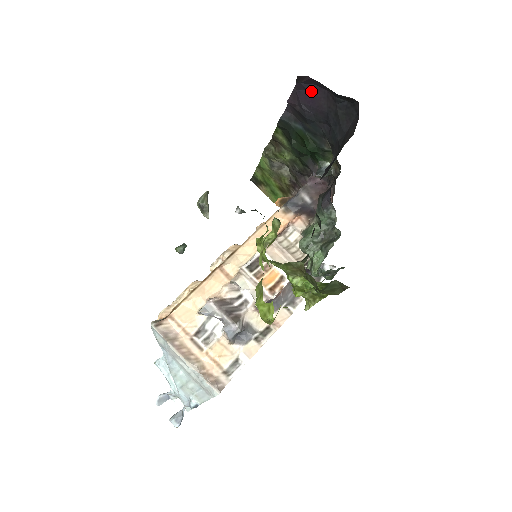
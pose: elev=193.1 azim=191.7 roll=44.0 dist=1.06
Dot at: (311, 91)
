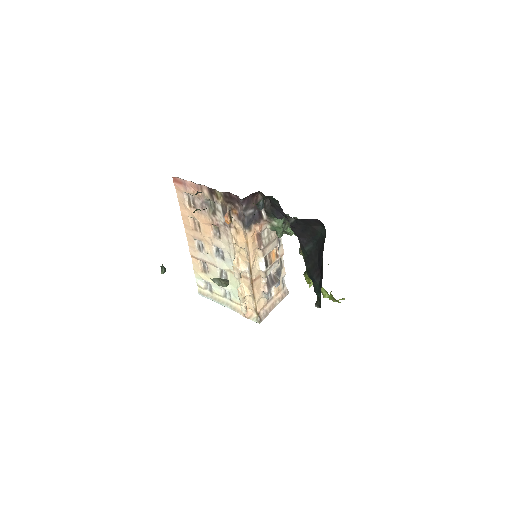
Dot at: occluded
